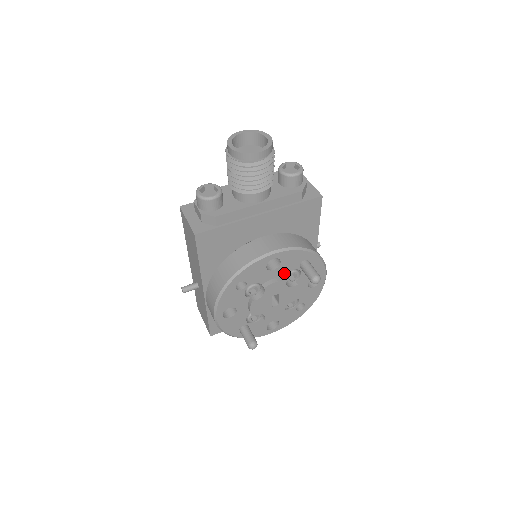
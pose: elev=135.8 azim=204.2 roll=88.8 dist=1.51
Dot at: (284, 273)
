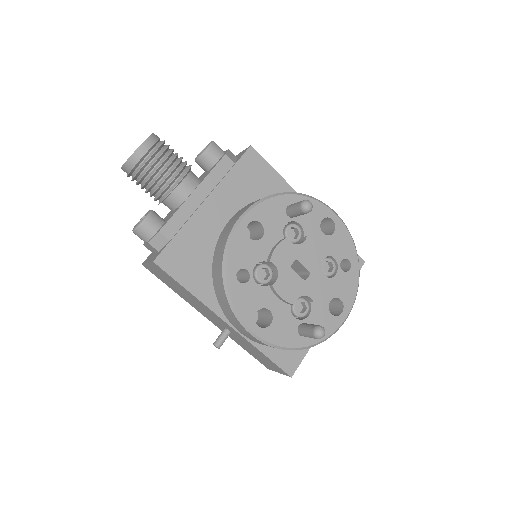
Dot at: (279, 235)
